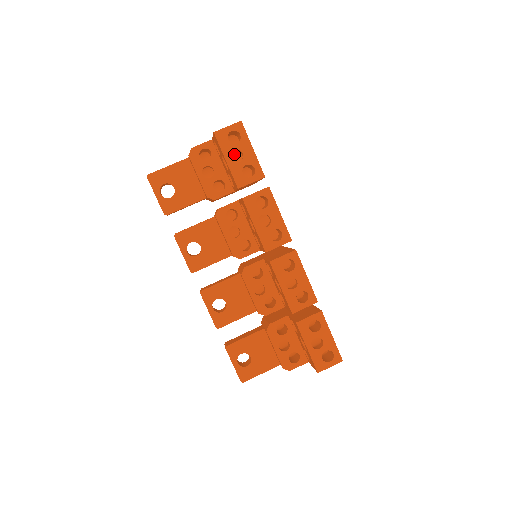
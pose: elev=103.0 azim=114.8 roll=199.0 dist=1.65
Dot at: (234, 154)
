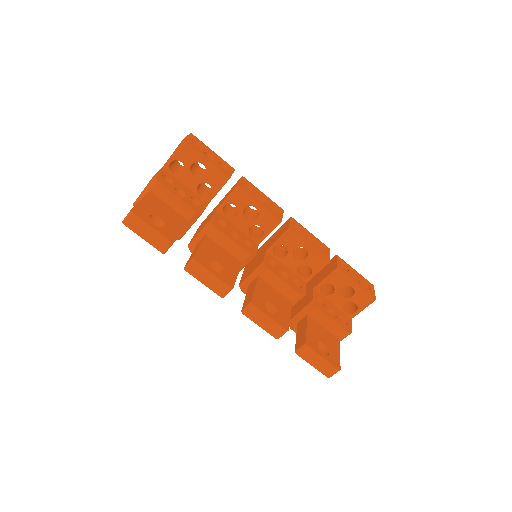
Dot at: (194, 168)
